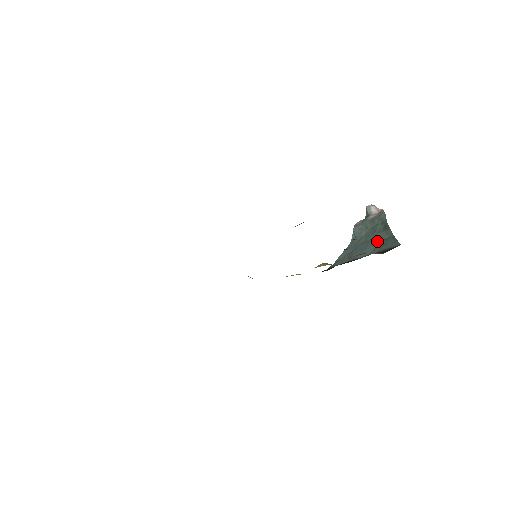
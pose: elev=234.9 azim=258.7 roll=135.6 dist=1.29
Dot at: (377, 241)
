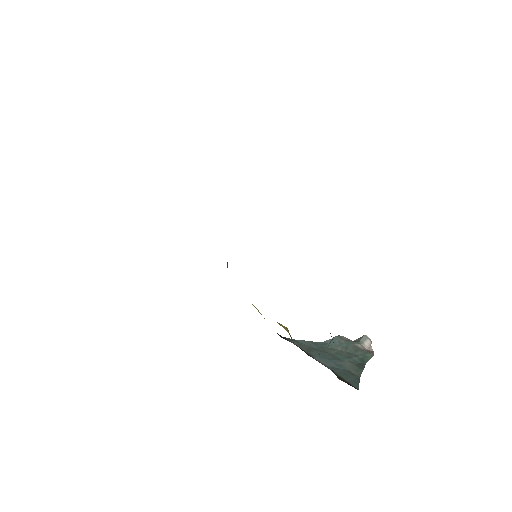
Dot at: (343, 365)
